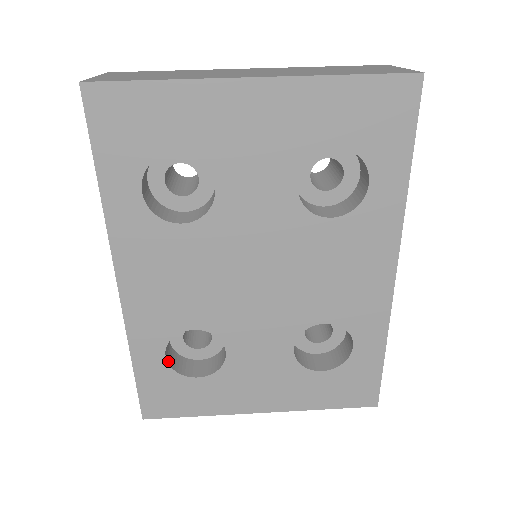
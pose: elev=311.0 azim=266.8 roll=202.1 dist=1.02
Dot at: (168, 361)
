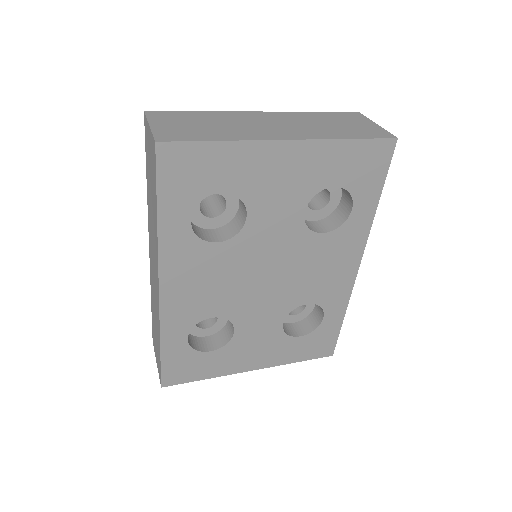
Dot at: (188, 342)
